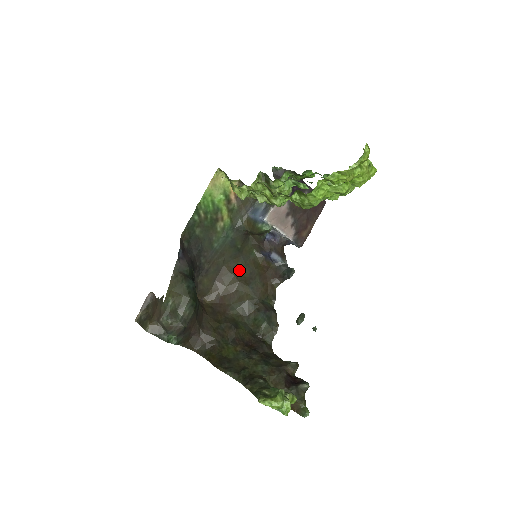
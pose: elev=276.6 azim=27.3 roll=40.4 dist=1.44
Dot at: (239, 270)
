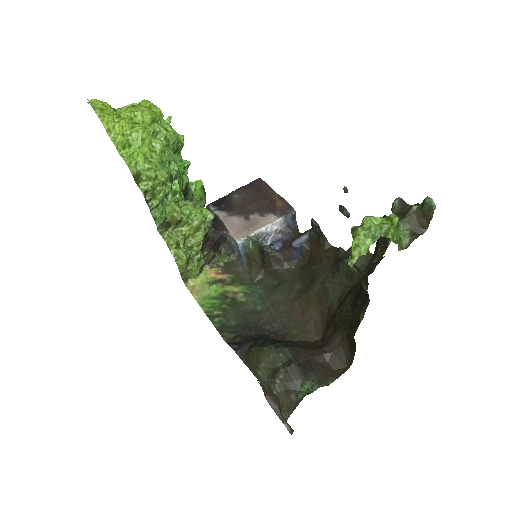
Dot at: (302, 289)
